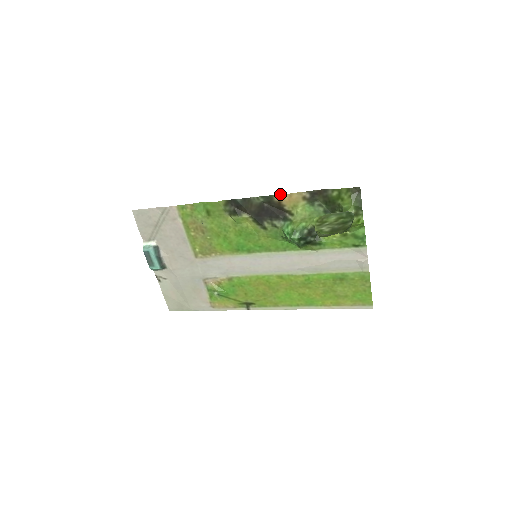
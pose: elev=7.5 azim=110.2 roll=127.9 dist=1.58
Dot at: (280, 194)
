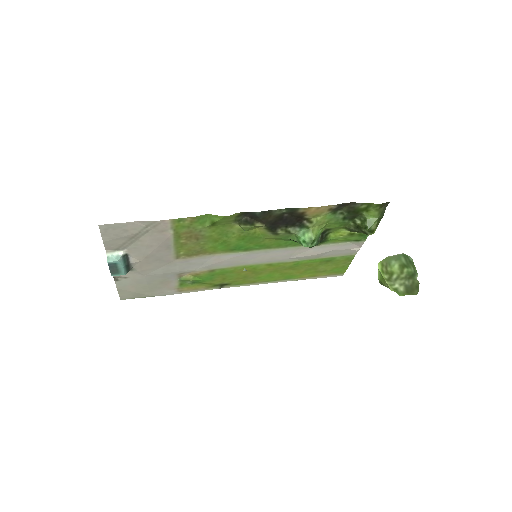
Dot at: (308, 207)
